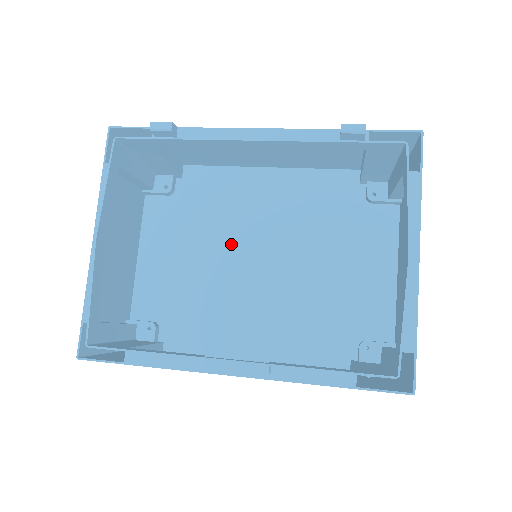
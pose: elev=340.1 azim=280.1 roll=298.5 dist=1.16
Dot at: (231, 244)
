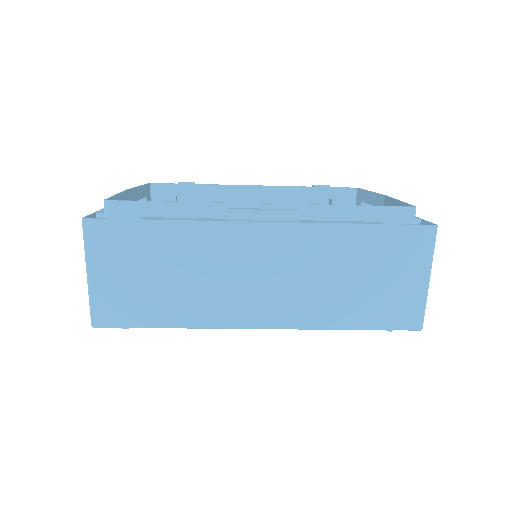
Dot at: occluded
